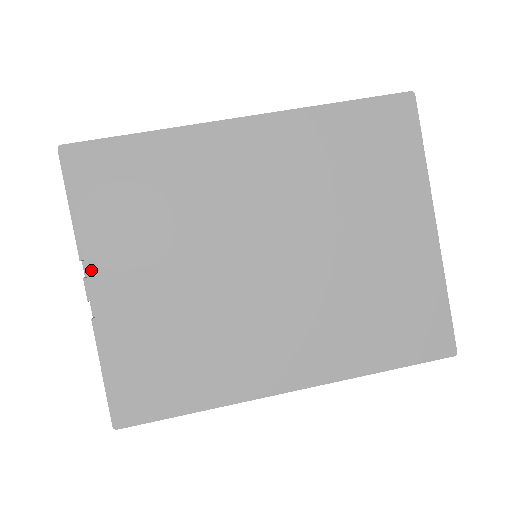
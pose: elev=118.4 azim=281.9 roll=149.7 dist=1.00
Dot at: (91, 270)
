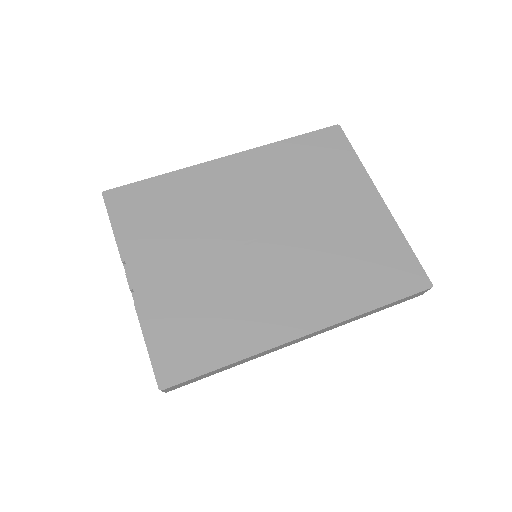
Dot at: (131, 267)
